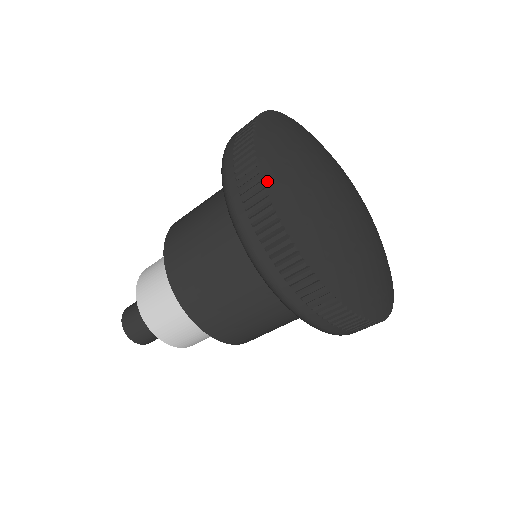
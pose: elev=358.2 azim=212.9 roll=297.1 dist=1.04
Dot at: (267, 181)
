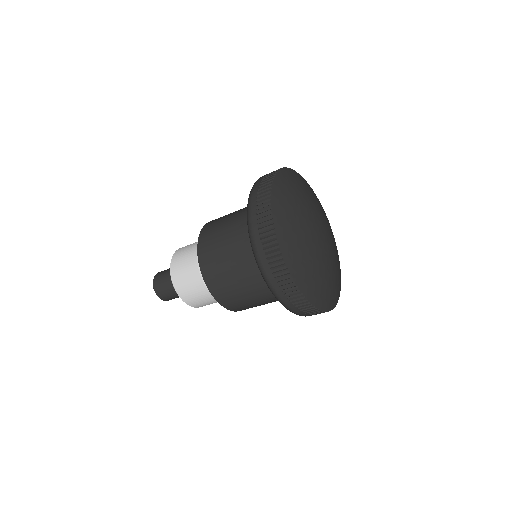
Dot at: (273, 202)
